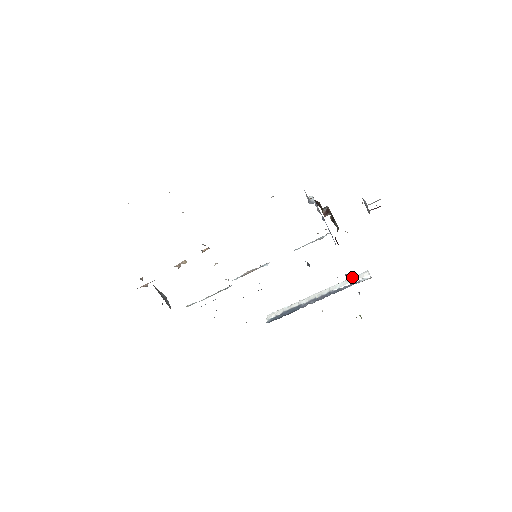
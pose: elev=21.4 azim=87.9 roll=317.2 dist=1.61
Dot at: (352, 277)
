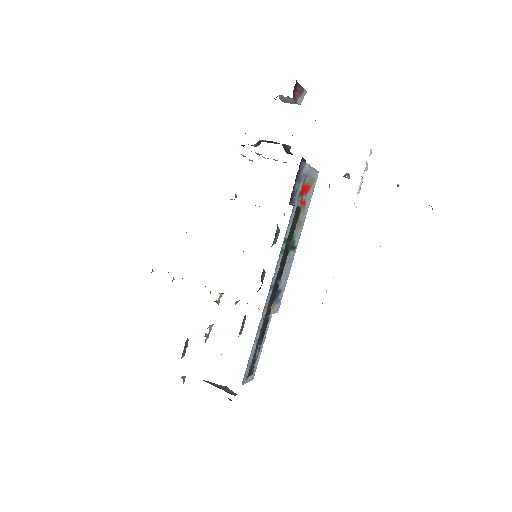
Dot at: occluded
